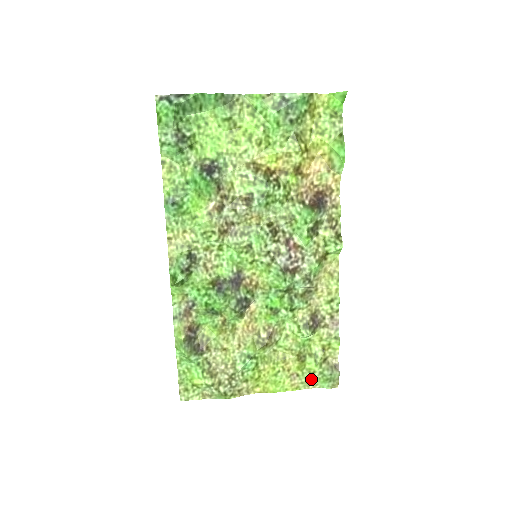
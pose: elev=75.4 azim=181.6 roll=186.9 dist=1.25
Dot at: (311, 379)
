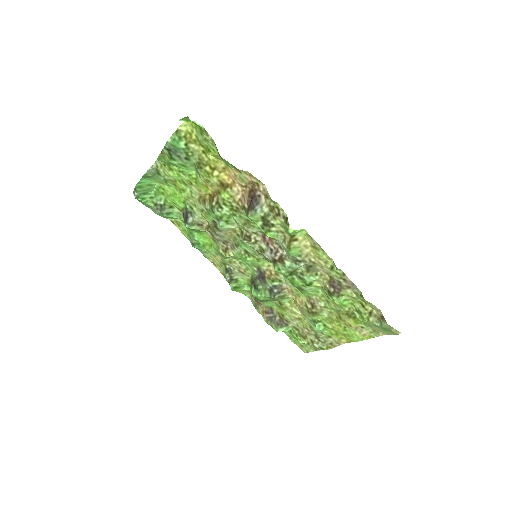
Dot at: (375, 329)
